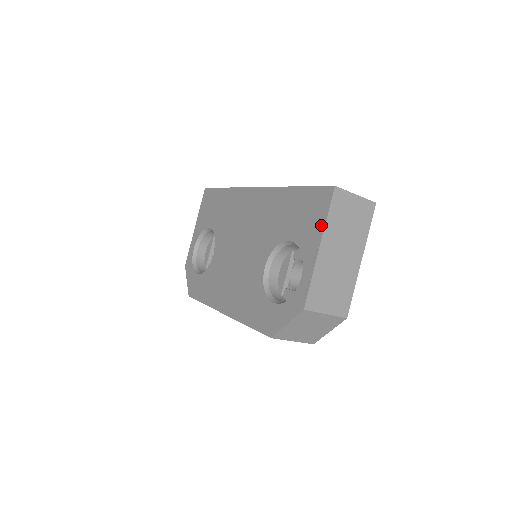
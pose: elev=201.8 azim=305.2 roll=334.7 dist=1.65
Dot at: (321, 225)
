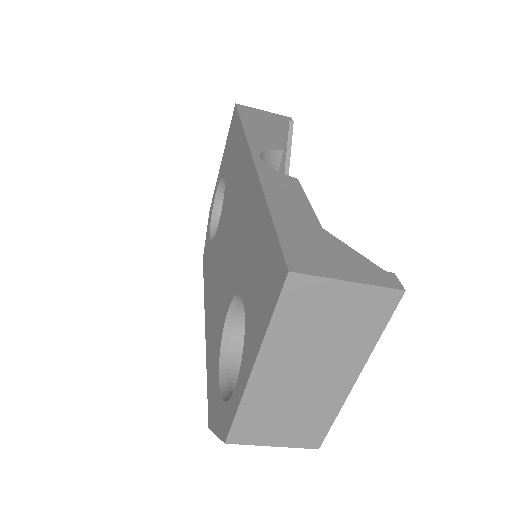
Dot at: (262, 330)
